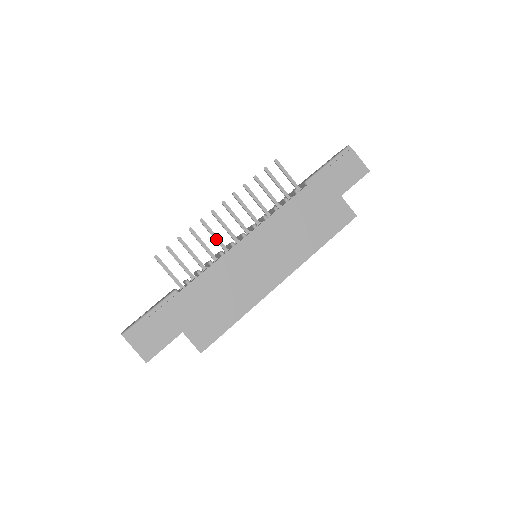
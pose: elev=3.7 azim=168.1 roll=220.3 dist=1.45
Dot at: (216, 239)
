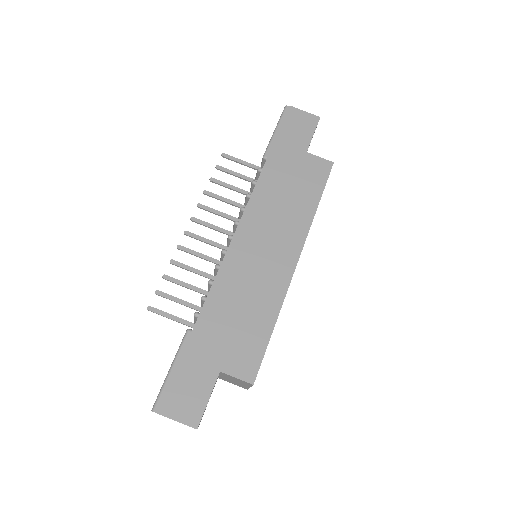
Dot at: (204, 258)
